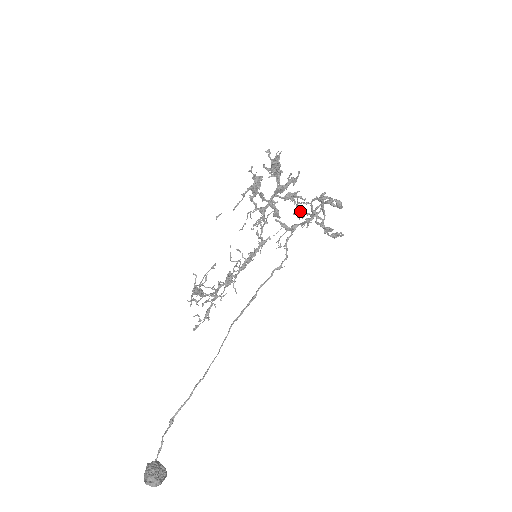
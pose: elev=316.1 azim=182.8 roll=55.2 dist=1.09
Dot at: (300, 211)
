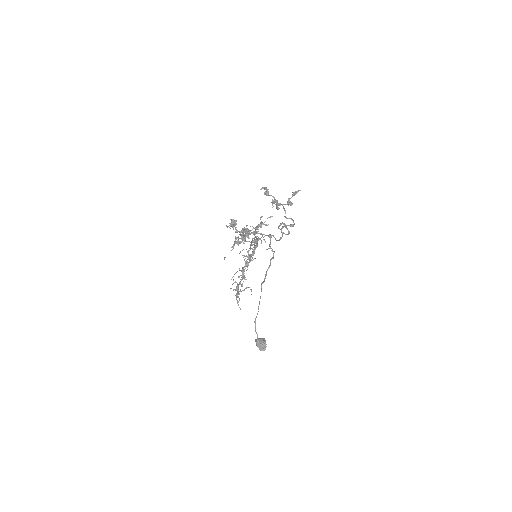
Dot at: (265, 194)
